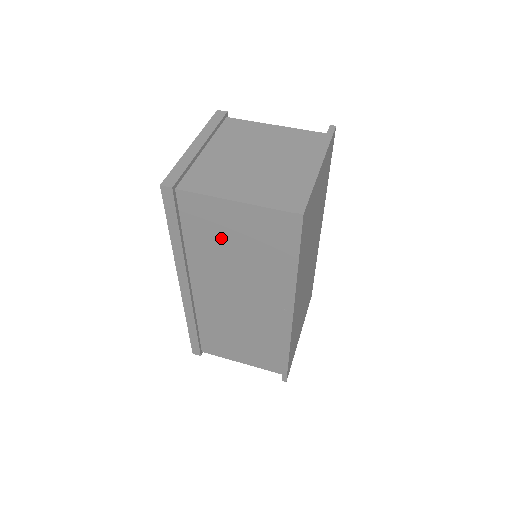
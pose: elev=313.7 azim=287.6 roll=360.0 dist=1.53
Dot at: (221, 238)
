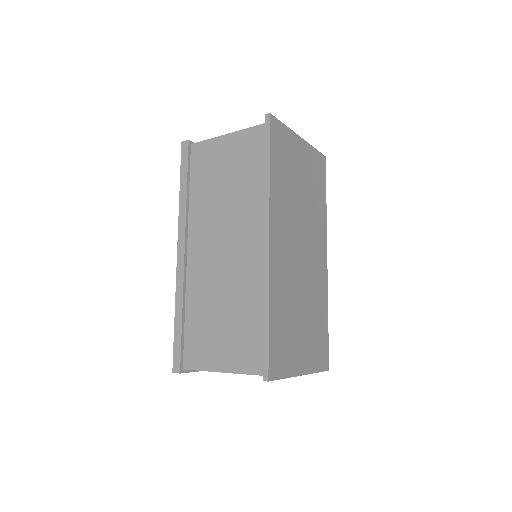
Dot at: (216, 176)
